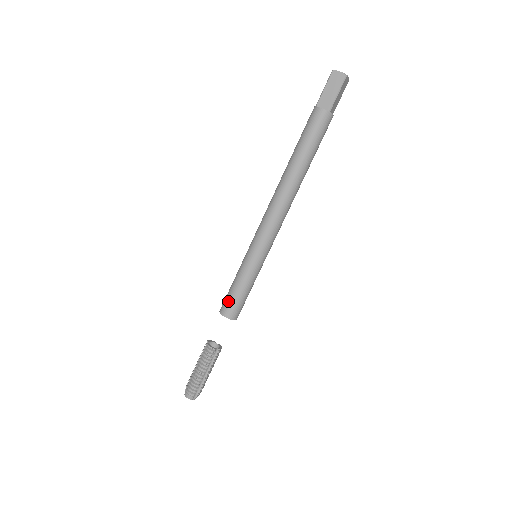
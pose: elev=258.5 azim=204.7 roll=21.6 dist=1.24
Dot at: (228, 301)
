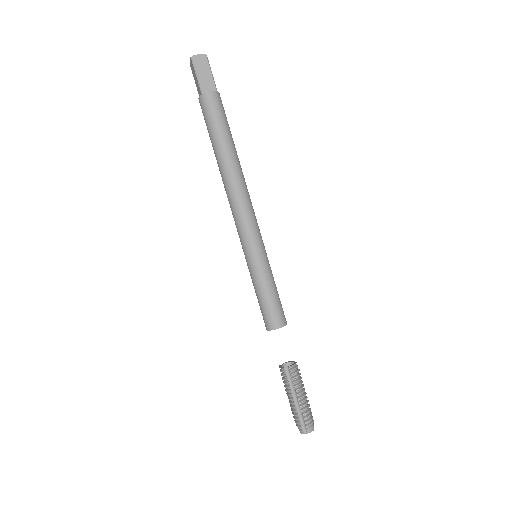
Dot at: occluded
